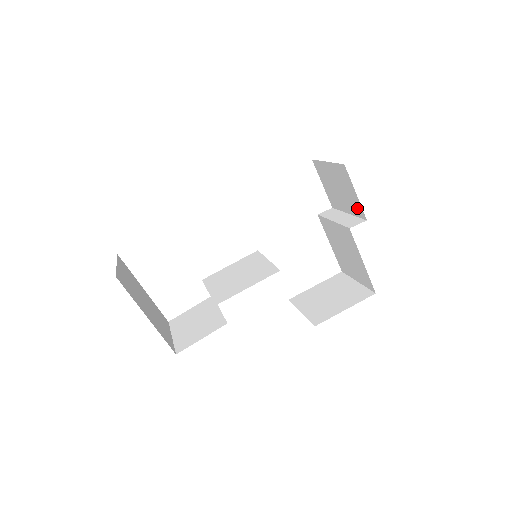
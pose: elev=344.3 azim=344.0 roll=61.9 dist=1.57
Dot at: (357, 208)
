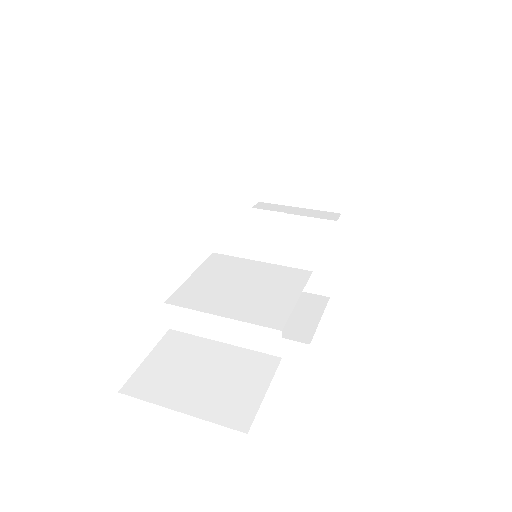
Dot at: (330, 199)
